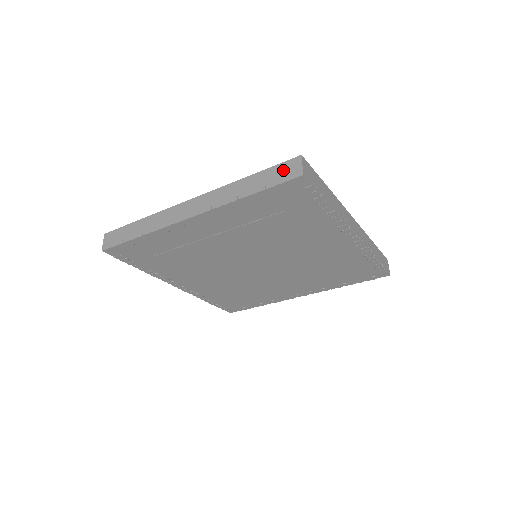
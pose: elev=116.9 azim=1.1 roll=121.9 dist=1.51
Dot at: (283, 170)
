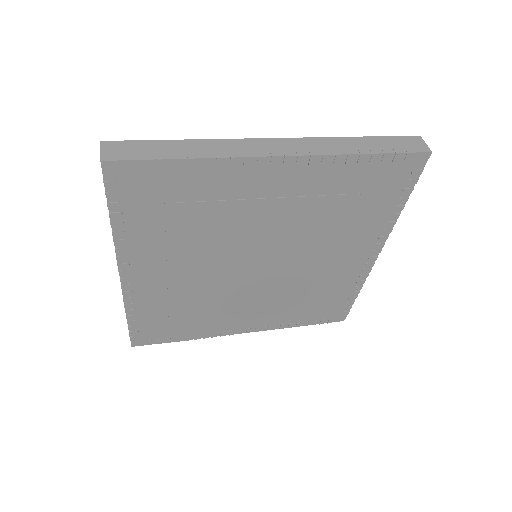
Dot at: occluded
